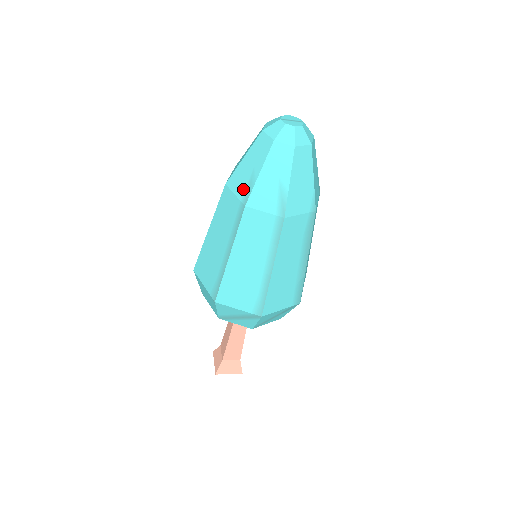
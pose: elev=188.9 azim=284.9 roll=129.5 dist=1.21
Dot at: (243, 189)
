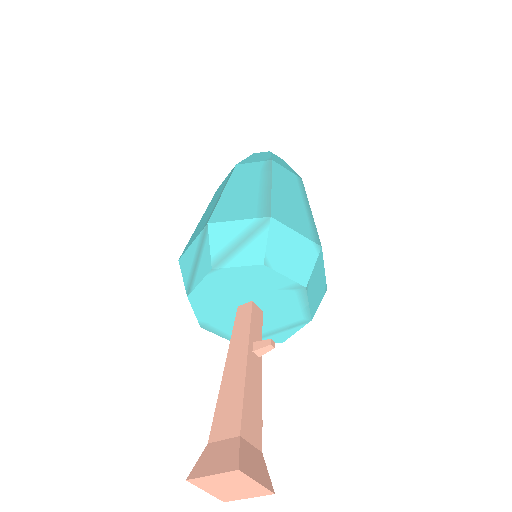
Dot at: occluded
